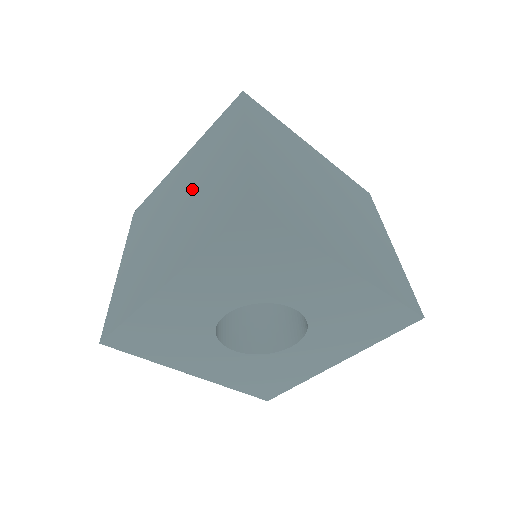
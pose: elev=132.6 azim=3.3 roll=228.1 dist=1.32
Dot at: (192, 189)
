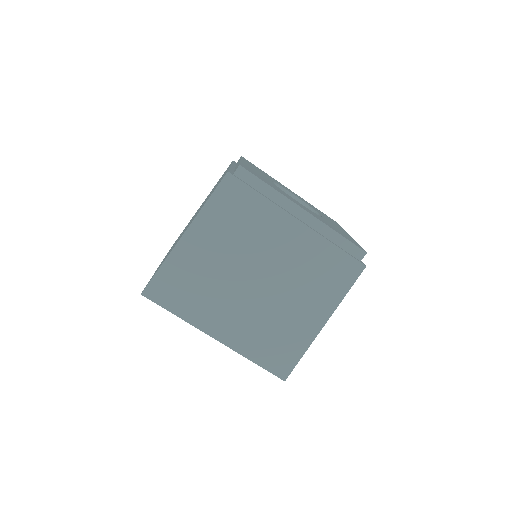
Dot at: occluded
